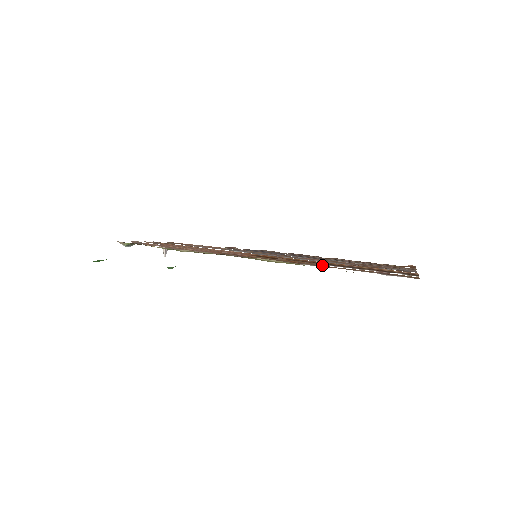
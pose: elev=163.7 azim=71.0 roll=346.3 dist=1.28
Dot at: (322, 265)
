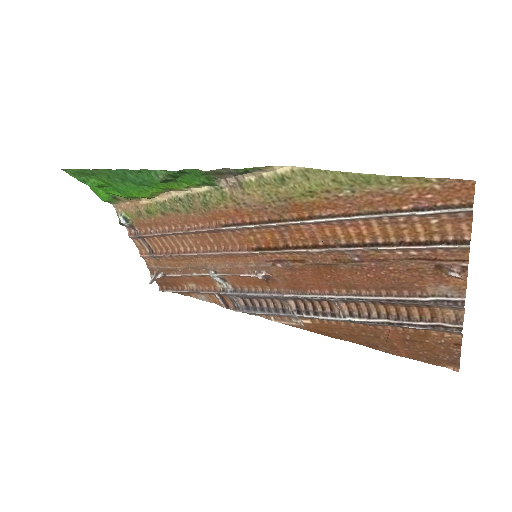
Dot at: (338, 212)
